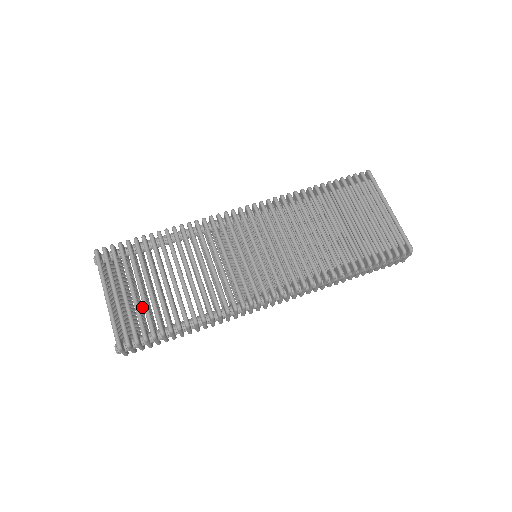
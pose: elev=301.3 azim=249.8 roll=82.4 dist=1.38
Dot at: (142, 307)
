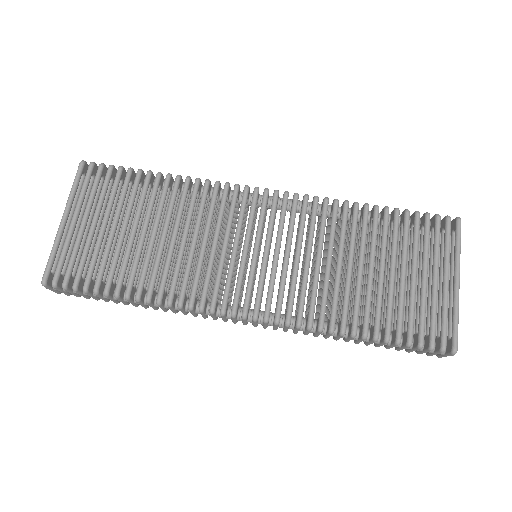
Dot at: occluded
